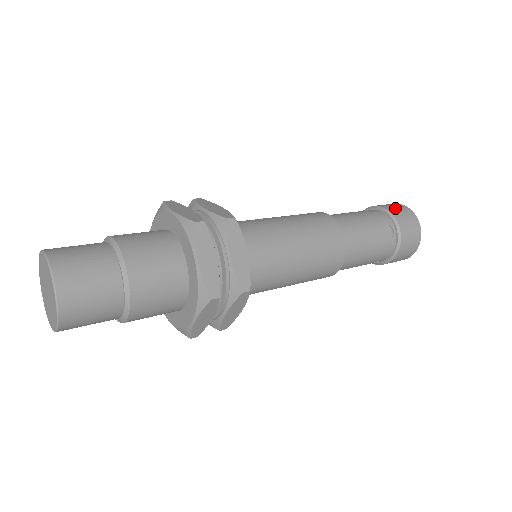
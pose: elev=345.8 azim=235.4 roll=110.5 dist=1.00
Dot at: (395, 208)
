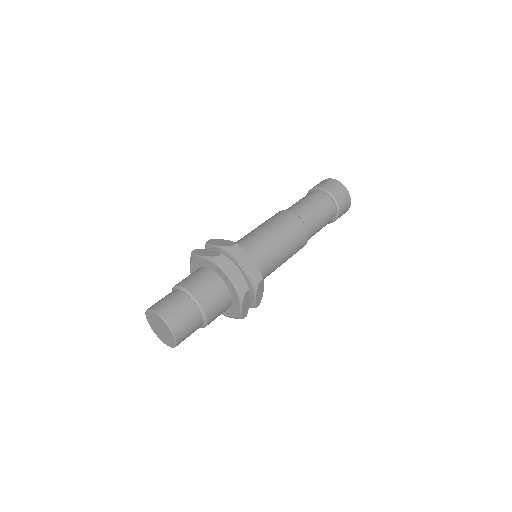
Dot at: (341, 197)
